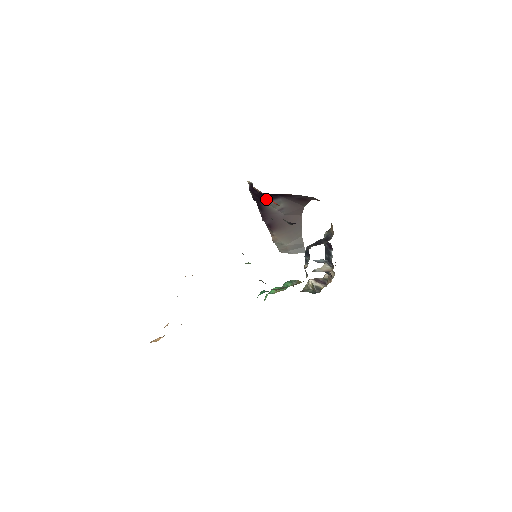
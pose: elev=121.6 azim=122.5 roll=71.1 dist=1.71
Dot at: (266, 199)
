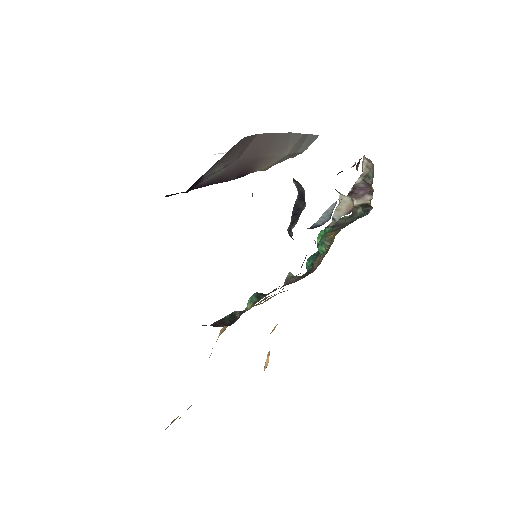
Dot at: (195, 185)
